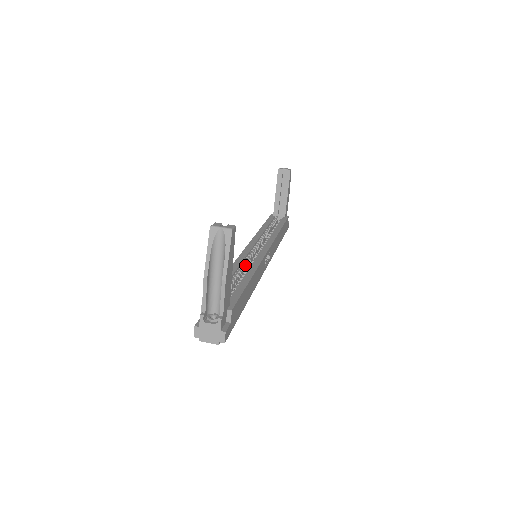
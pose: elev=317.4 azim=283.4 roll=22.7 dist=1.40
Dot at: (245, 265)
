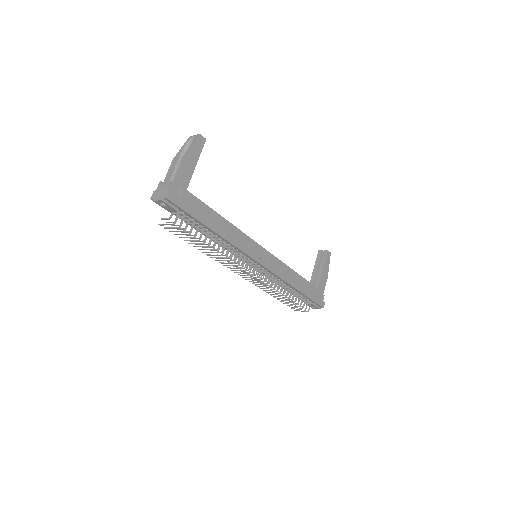
Dot at: occluded
